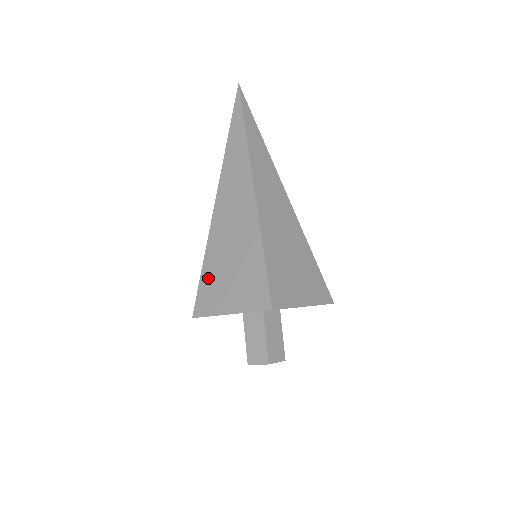
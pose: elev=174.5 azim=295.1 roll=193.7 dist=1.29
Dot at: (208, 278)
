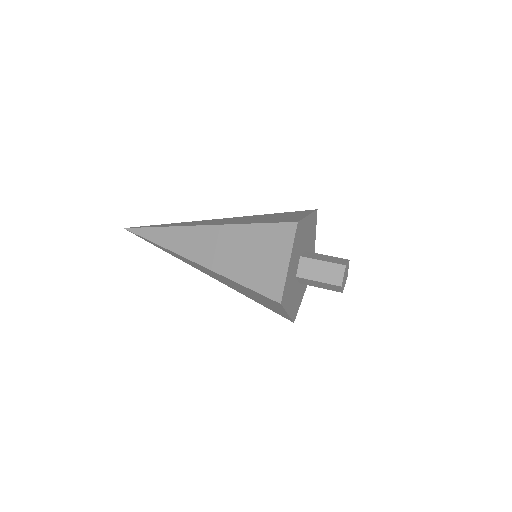
Dot at: (269, 221)
